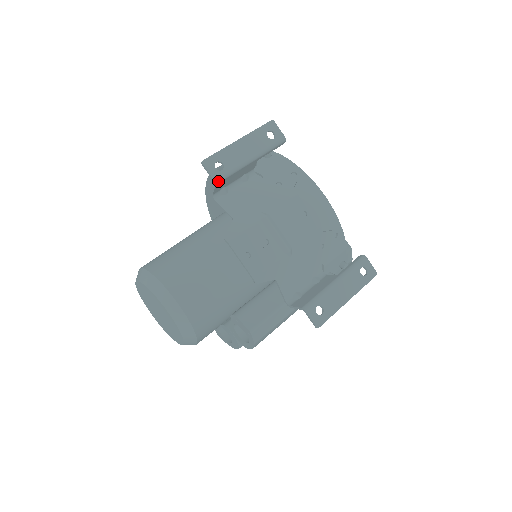
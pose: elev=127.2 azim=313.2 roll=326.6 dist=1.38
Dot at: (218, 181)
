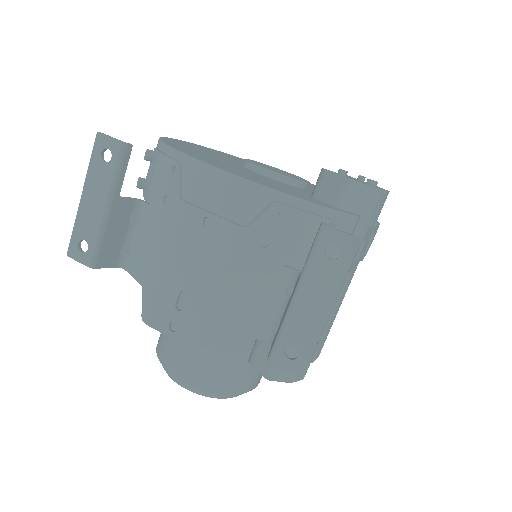
Dot at: (93, 264)
